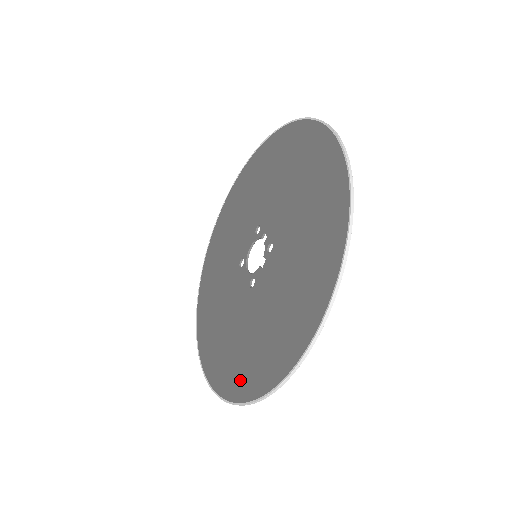
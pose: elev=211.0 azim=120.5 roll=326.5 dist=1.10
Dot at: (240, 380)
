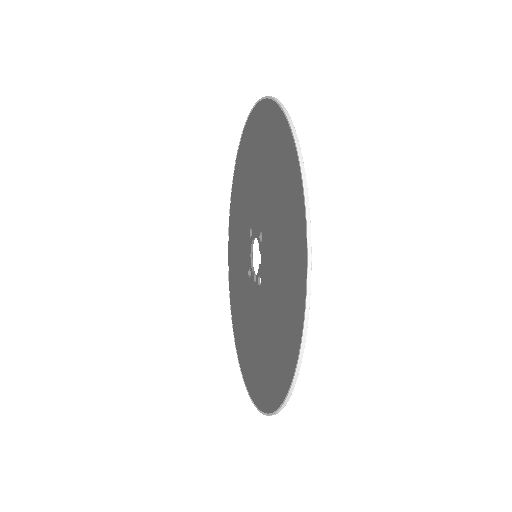
Dot at: (235, 317)
